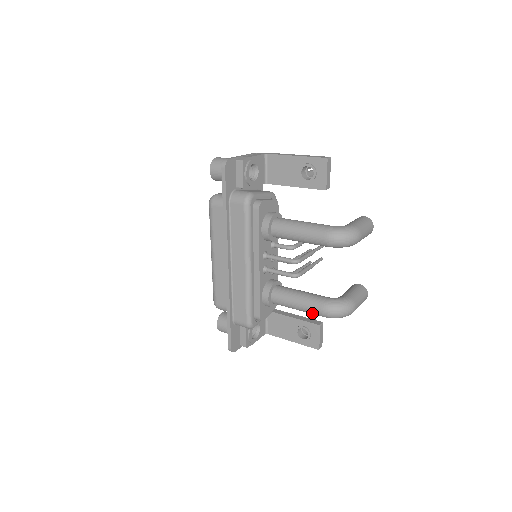
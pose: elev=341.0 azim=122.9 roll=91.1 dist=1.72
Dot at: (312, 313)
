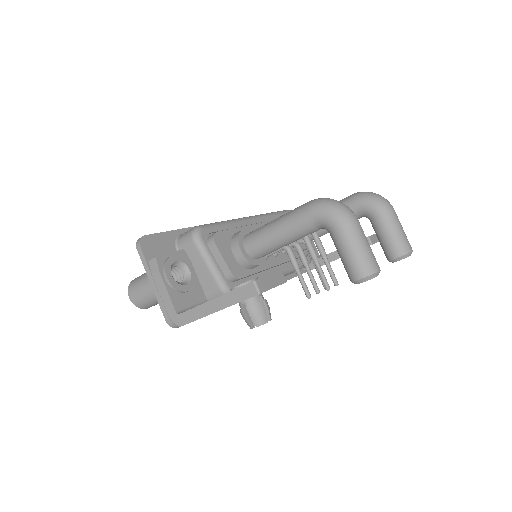
Dot at: (293, 213)
